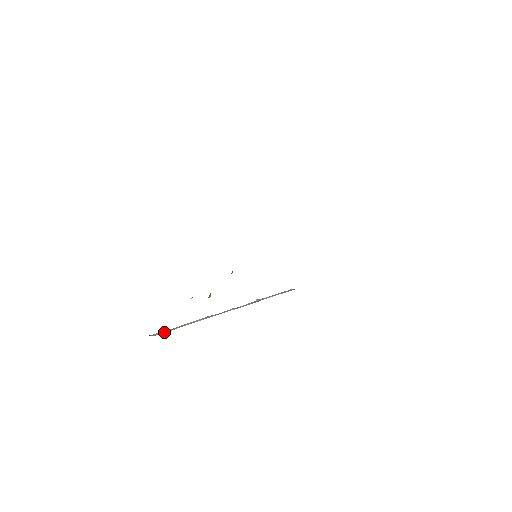
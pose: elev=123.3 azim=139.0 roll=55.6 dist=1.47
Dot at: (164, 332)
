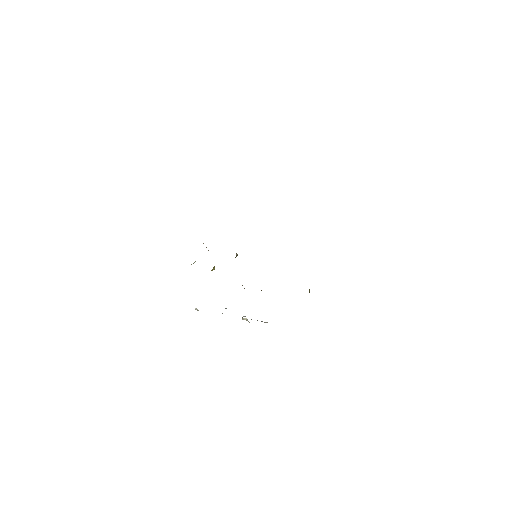
Dot at: occluded
